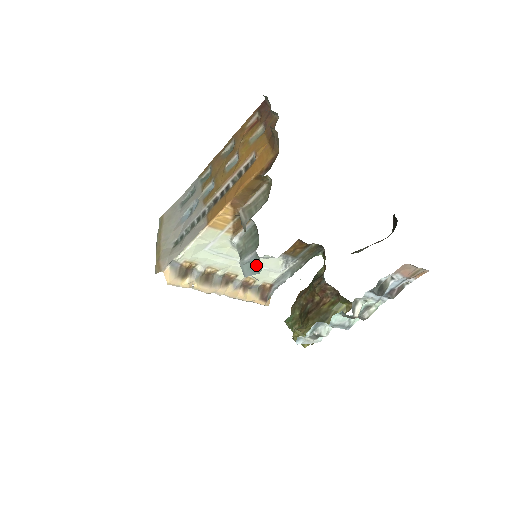
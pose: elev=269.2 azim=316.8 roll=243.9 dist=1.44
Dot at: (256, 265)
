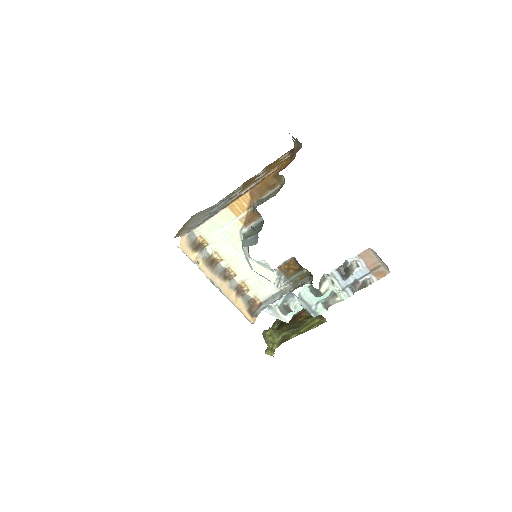
Dot at: (254, 241)
